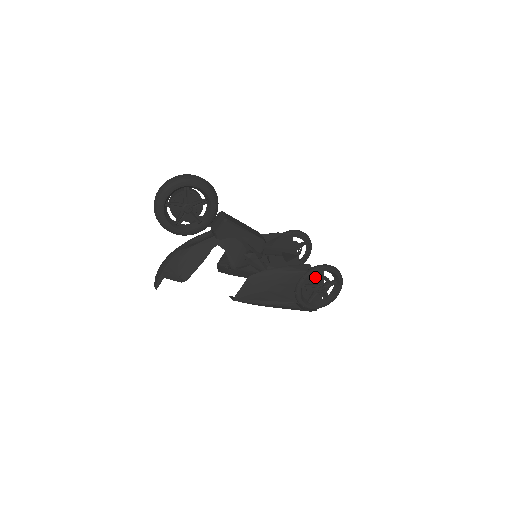
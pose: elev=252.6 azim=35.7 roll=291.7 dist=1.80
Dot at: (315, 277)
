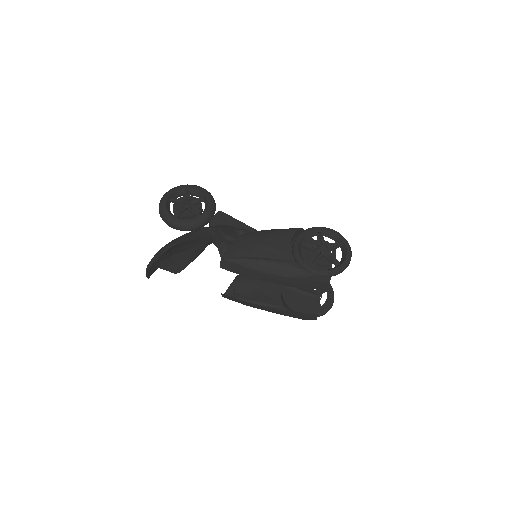
Dot at: (314, 241)
